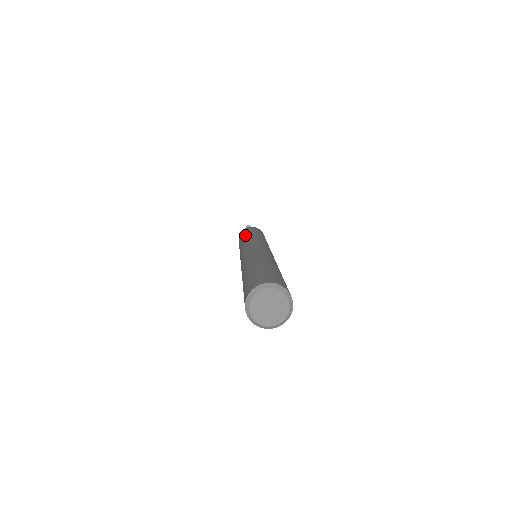
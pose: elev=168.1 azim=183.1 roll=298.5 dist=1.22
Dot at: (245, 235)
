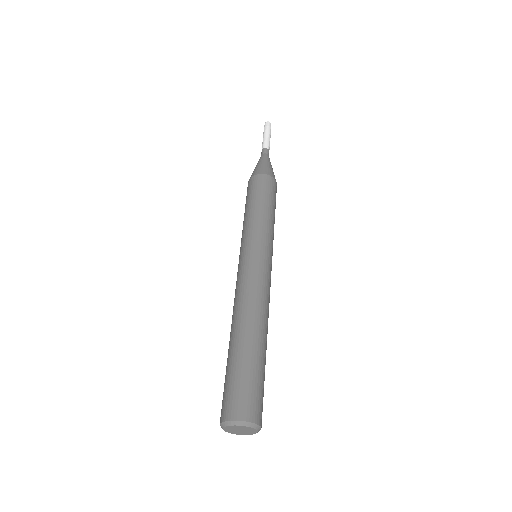
Dot at: (260, 207)
